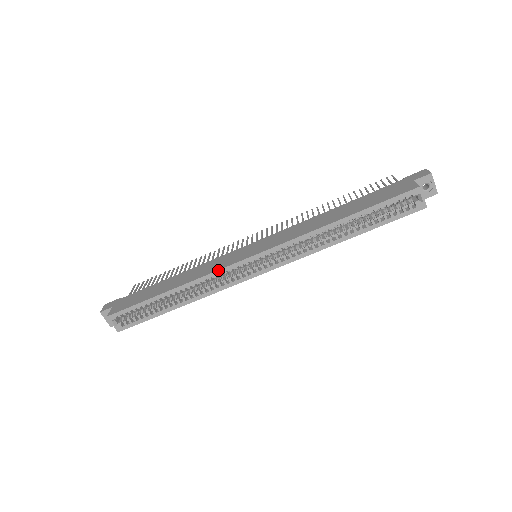
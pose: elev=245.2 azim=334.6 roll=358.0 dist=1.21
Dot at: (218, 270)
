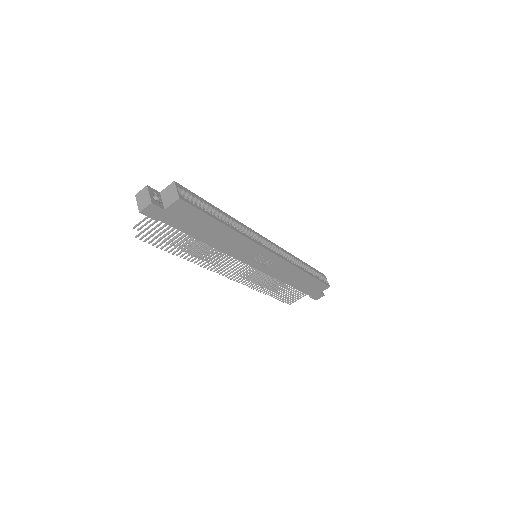
Dot at: occluded
